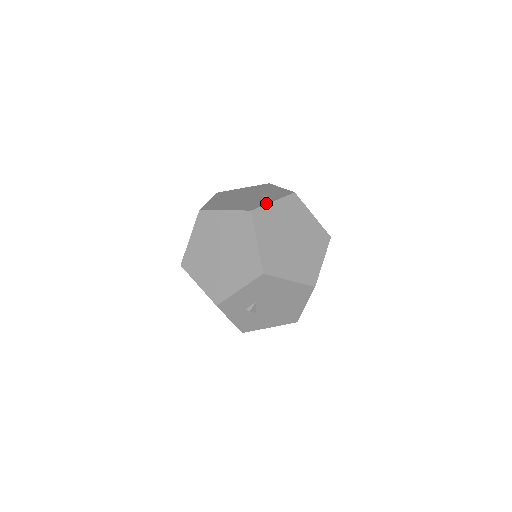
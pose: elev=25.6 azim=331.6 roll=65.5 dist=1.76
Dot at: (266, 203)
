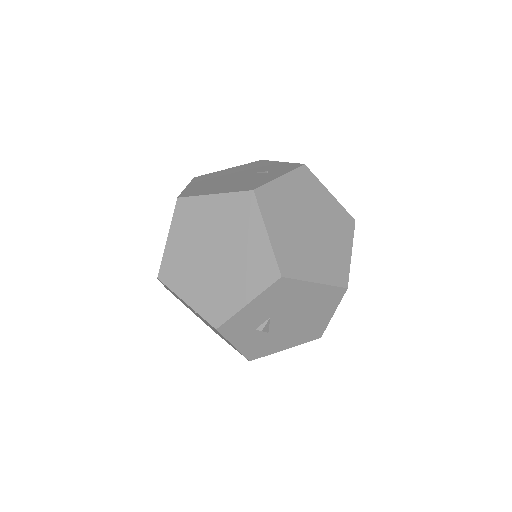
Dot at: (271, 179)
